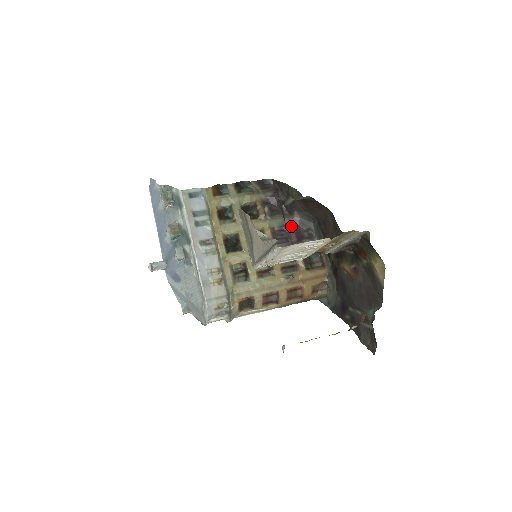
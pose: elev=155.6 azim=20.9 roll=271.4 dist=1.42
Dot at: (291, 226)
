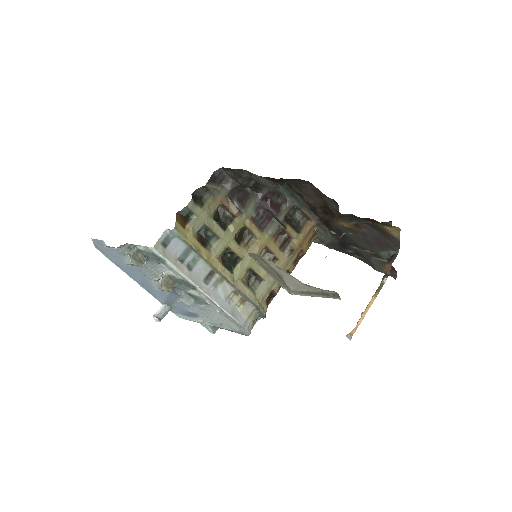
Dot at: (264, 202)
